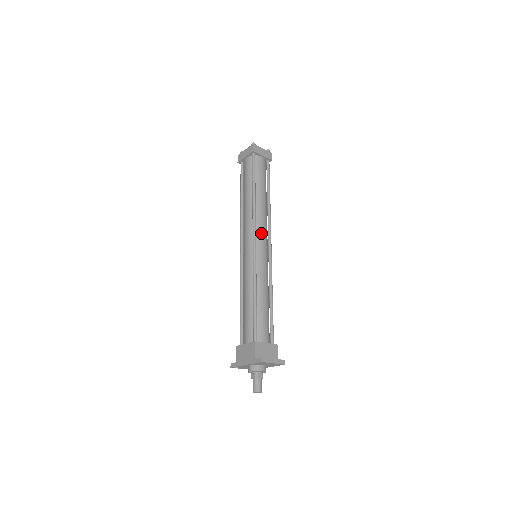
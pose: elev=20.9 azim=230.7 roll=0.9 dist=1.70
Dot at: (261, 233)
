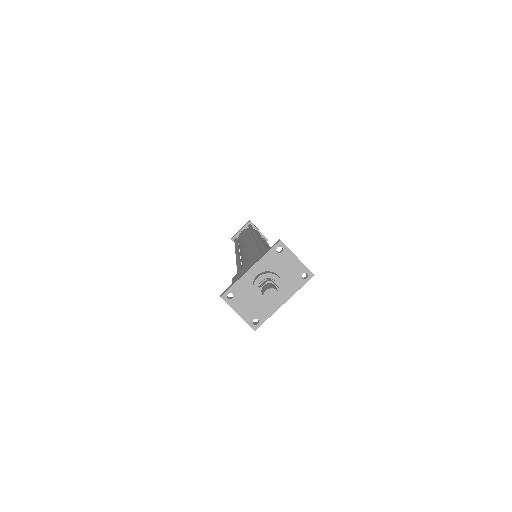
Dot at: (262, 240)
